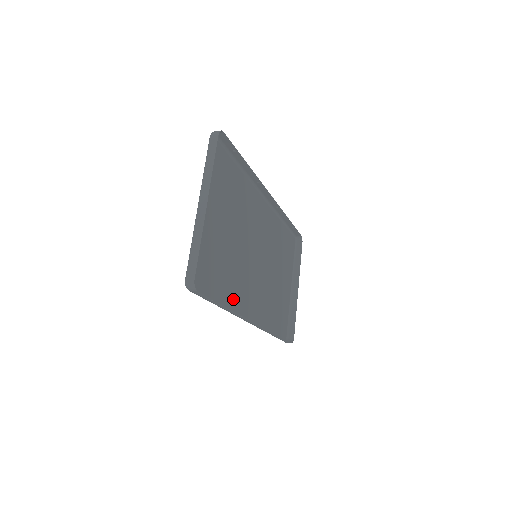
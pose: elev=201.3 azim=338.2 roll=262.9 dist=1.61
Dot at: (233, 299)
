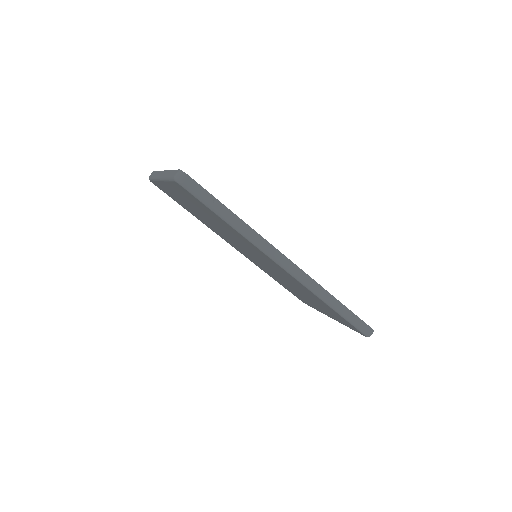
Dot at: (248, 242)
